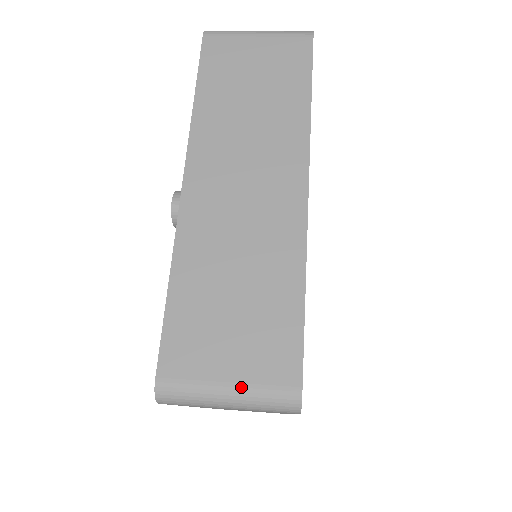
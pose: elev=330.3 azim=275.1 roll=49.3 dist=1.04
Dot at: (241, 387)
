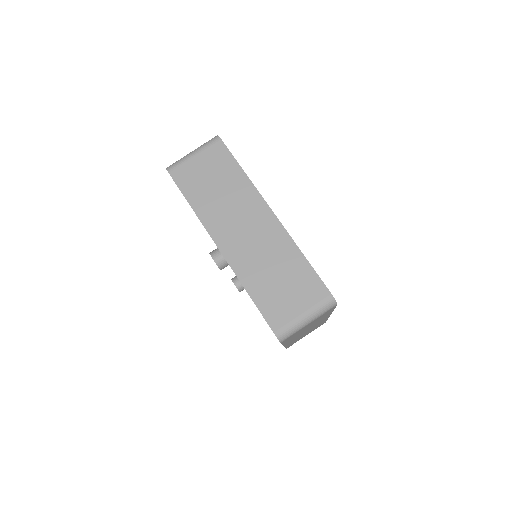
Dot at: (309, 311)
